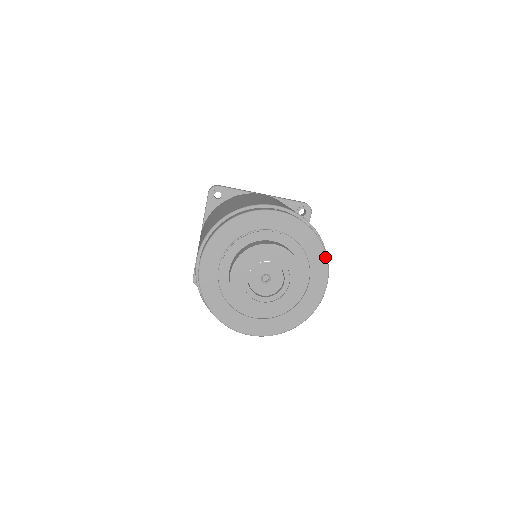
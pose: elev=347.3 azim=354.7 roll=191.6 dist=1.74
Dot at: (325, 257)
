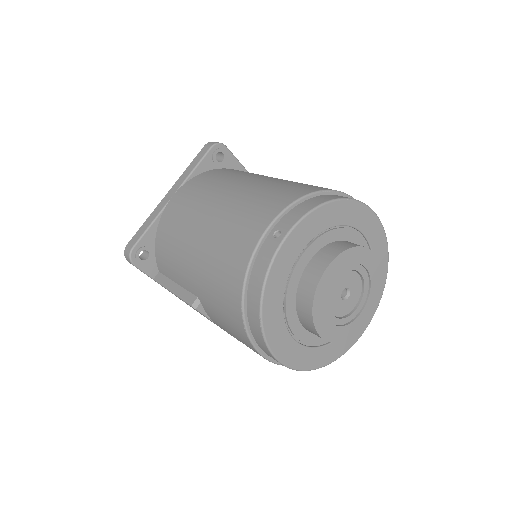
Dot at: (382, 293)
